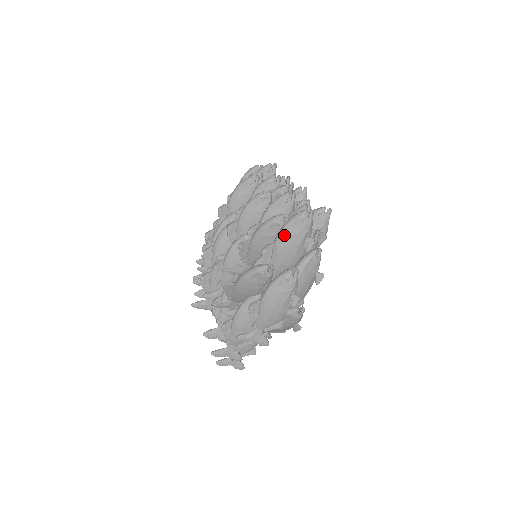
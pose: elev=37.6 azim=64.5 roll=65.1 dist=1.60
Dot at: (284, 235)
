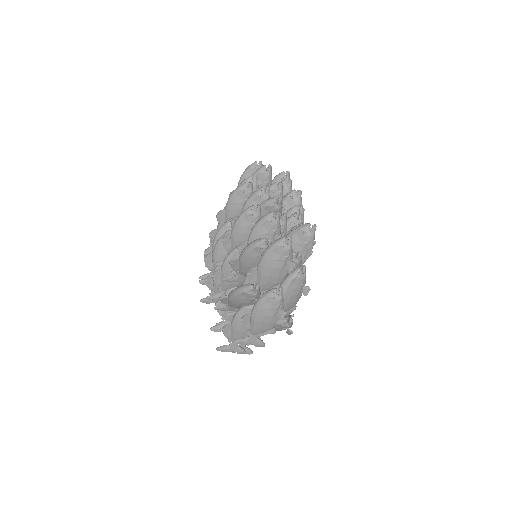
Dot at: (265, 261)
